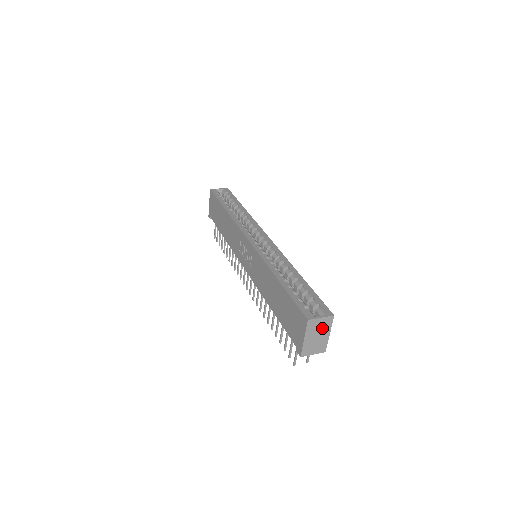
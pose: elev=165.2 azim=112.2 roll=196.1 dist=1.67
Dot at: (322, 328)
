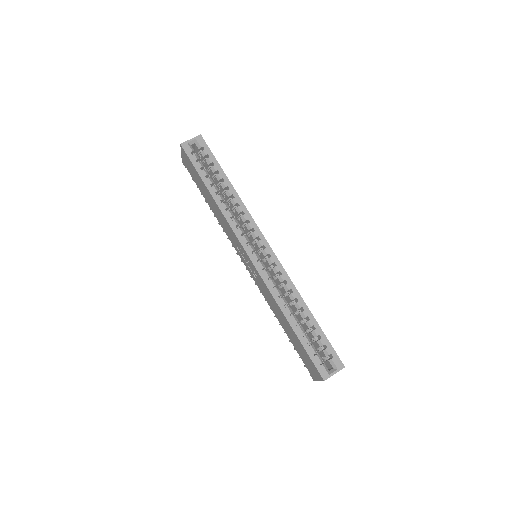
Dot at: occluded
